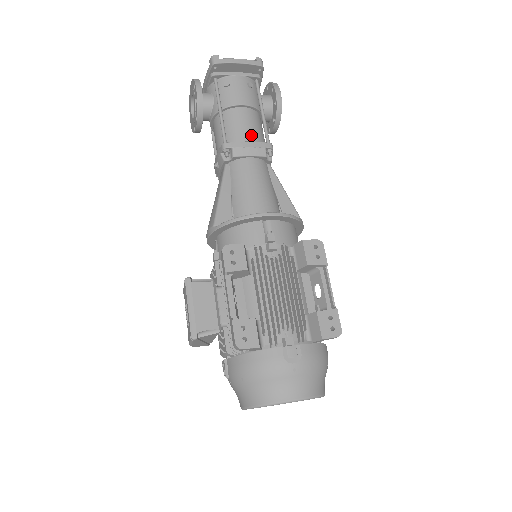
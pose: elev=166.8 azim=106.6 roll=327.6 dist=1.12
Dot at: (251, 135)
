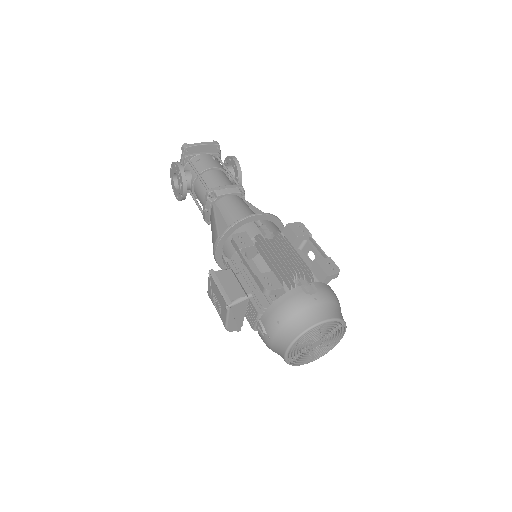
Dot at: (225, 183)
